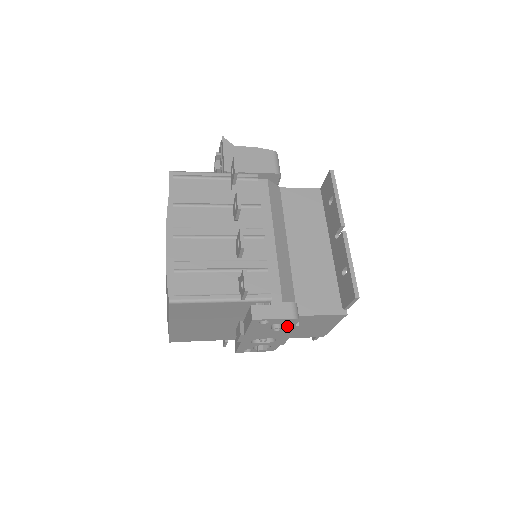
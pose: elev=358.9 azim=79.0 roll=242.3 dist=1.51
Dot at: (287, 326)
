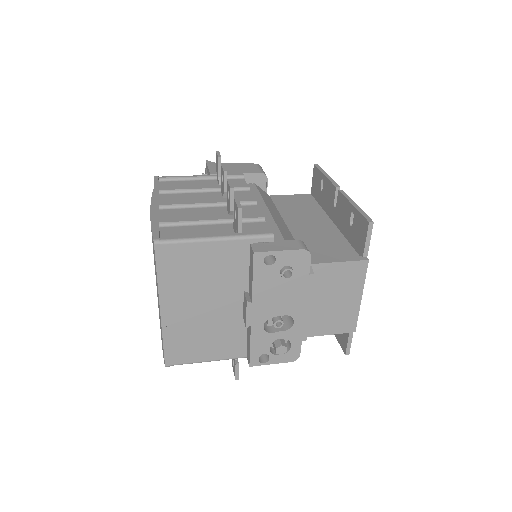
Dot at: (300, 275)
